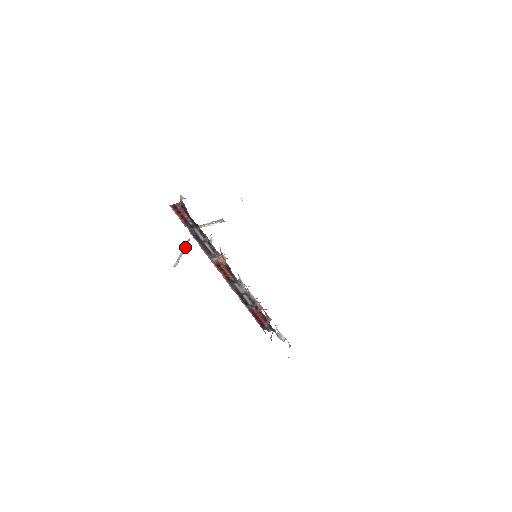
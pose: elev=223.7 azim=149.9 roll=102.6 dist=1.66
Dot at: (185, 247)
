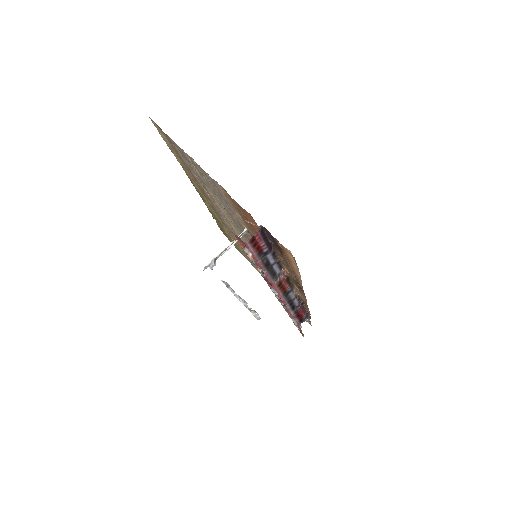
Dot at: (234, 292)
